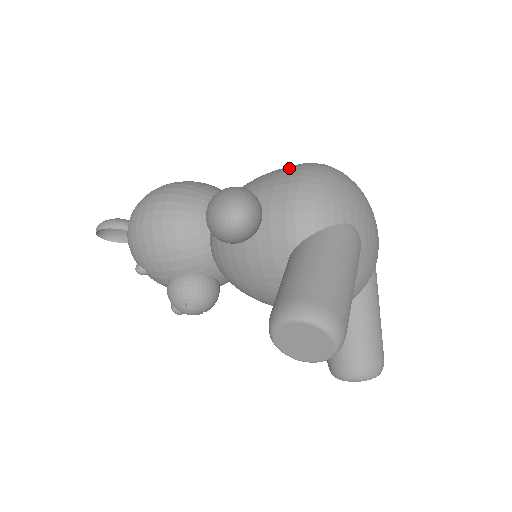
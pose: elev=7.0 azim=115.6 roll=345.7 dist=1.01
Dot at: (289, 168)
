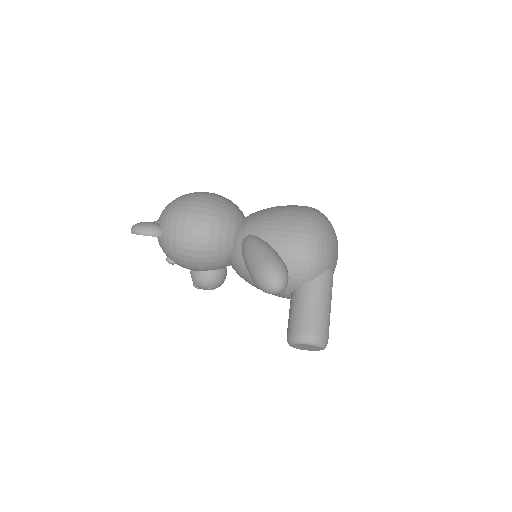
Dot at: (297, 227)
